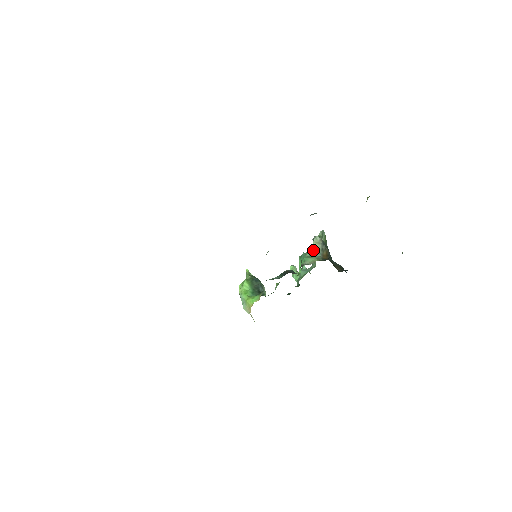
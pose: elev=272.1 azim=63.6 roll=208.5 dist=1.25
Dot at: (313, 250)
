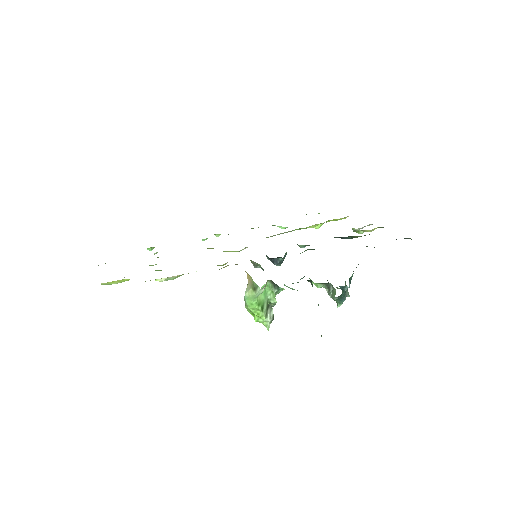
Dot at: occluded
